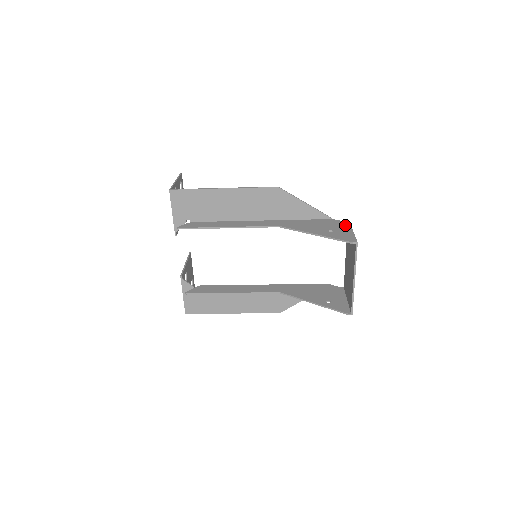
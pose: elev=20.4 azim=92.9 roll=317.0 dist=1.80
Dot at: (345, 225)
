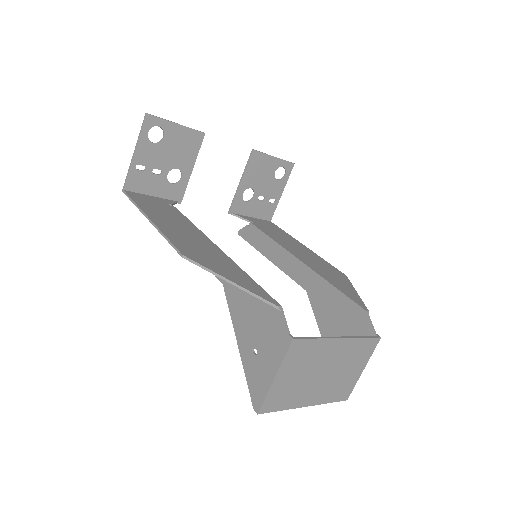
Dot at: (279, 349)
